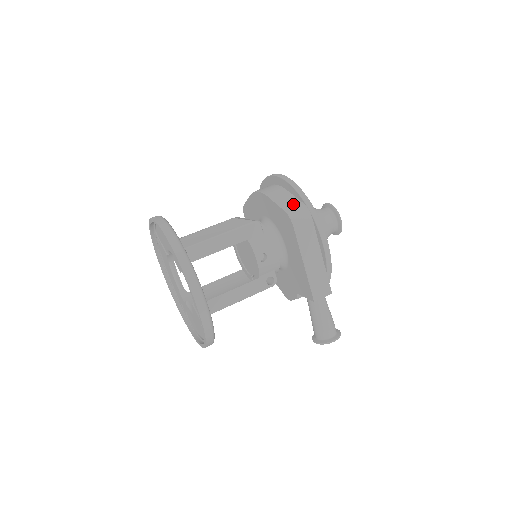
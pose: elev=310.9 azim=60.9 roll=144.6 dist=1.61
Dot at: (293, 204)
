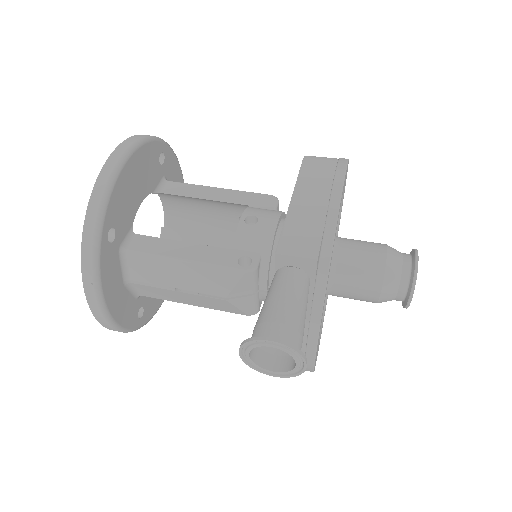
Dot at: occluded
